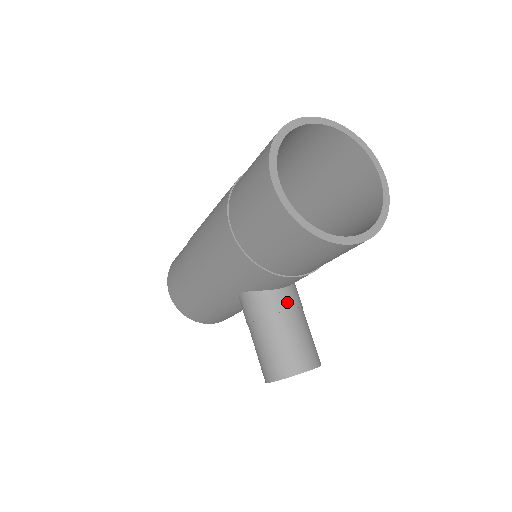
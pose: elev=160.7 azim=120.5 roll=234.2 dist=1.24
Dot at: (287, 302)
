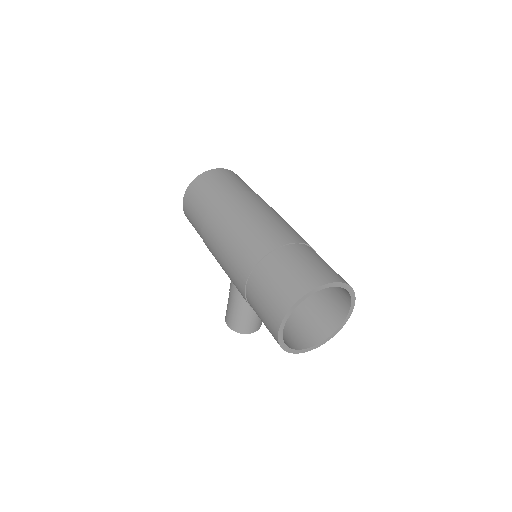
Dot at: occluded
